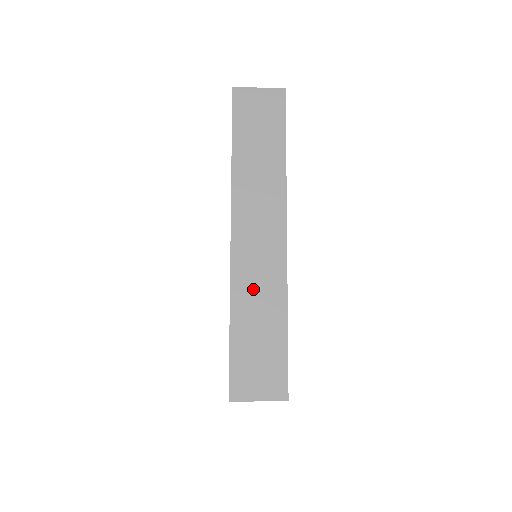
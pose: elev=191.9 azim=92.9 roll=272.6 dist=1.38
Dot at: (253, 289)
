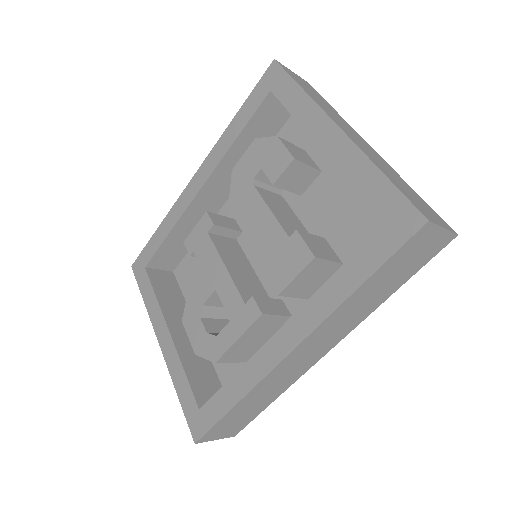
Dot at: (271, 385)
